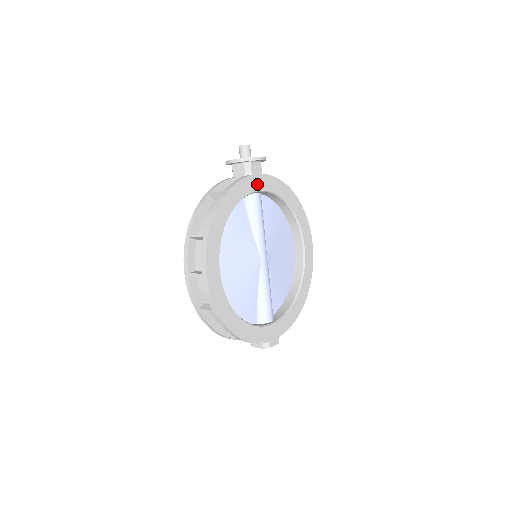
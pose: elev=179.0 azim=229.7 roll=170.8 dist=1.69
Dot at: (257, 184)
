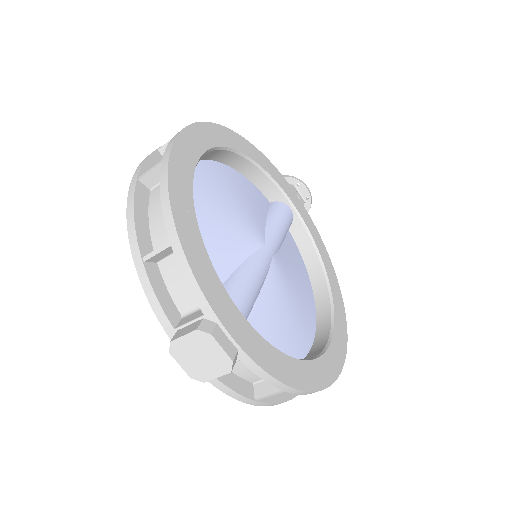
Dot at: (293, 199)
